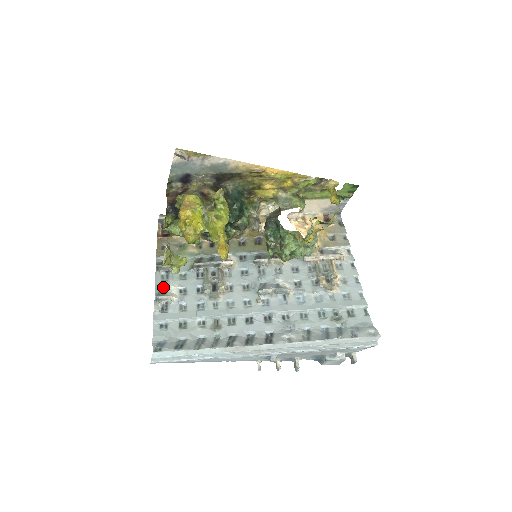
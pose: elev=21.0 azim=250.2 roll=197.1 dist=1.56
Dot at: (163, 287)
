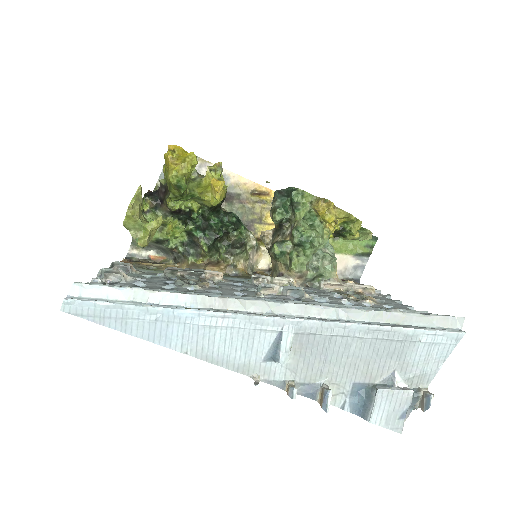
Dot at: occluded
